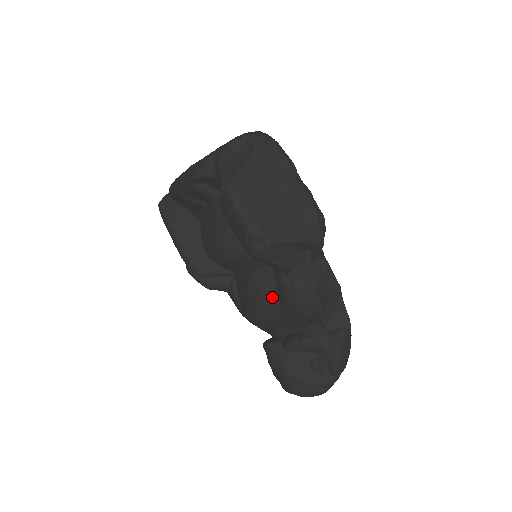
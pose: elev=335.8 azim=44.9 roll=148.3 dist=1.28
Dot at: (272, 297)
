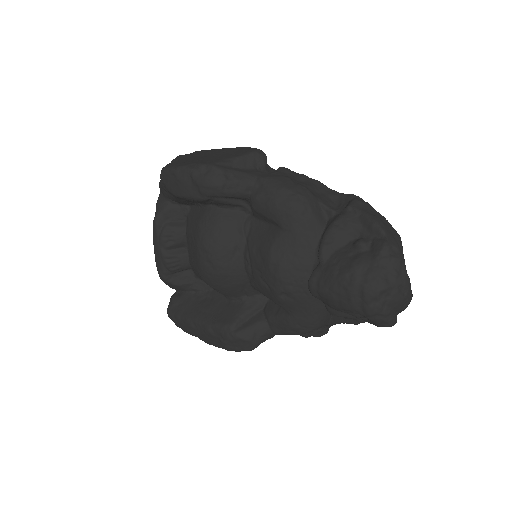
Dot at: (271, 234)
